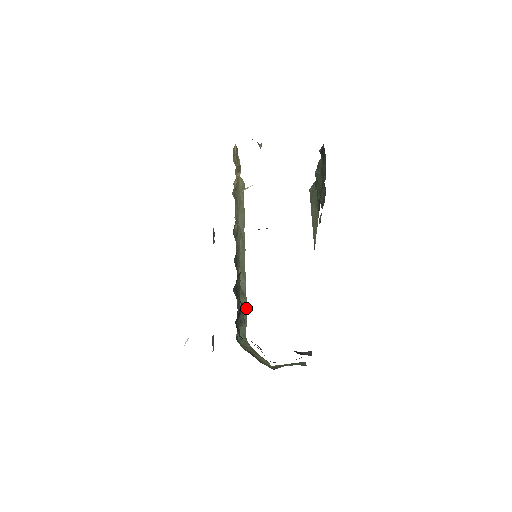
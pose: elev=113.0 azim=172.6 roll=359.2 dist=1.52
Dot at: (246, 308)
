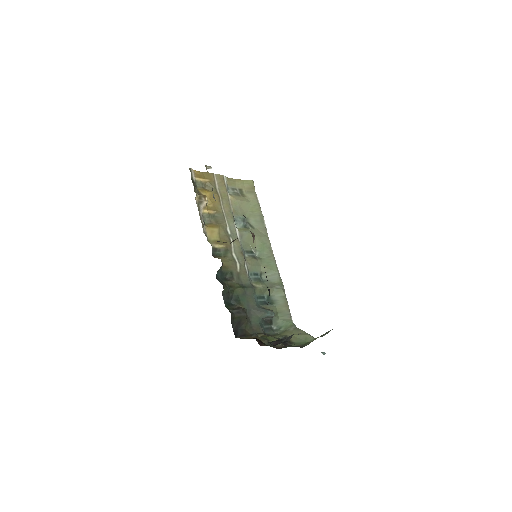
Dot at: (284, 294)
